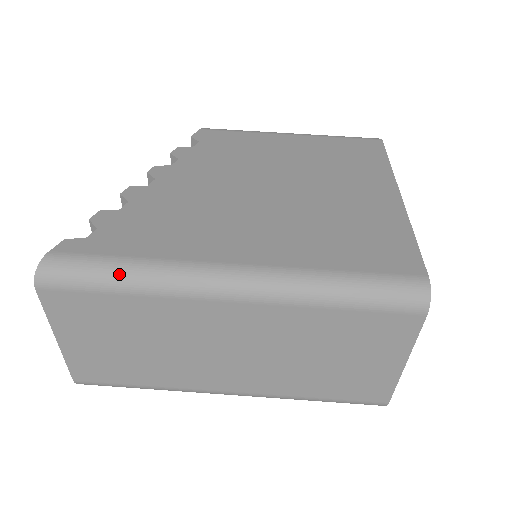
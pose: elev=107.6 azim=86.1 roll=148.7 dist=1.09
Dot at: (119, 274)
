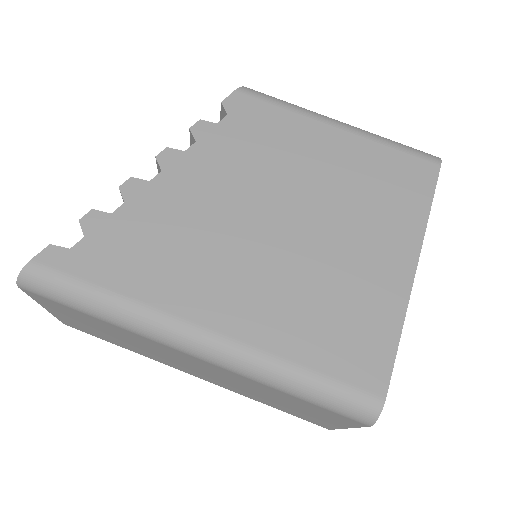
Dot at: (93, 304)
